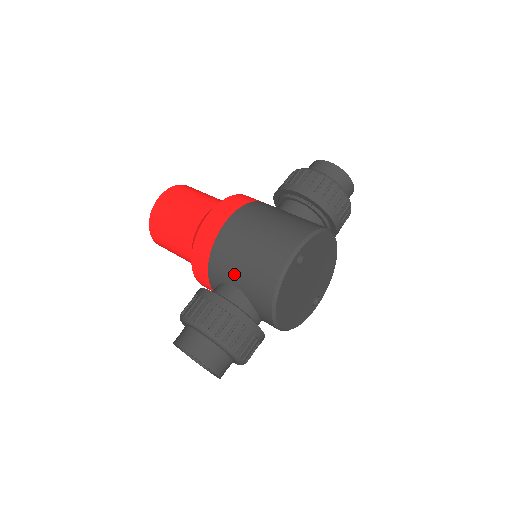
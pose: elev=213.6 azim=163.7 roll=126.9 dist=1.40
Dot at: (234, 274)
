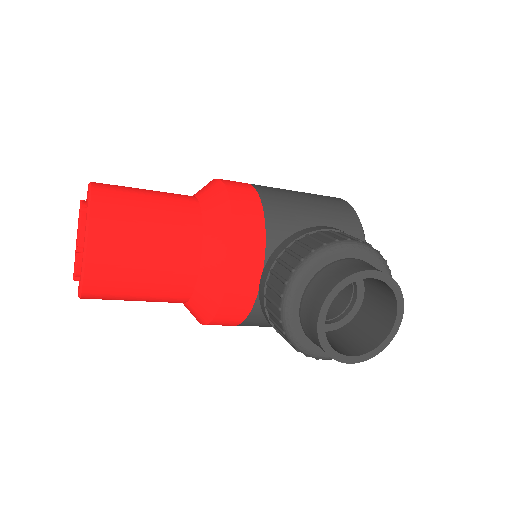
Dot at: (308, 222)
